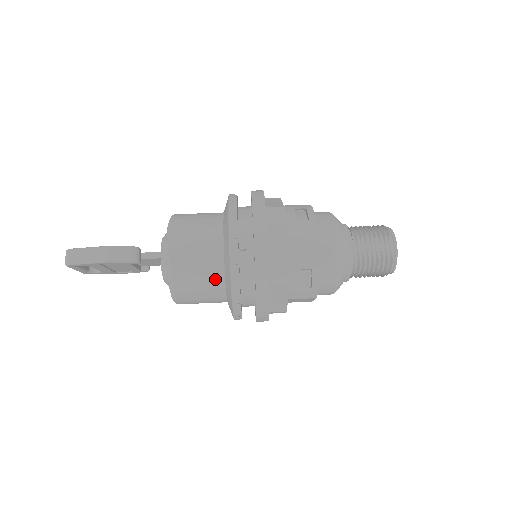
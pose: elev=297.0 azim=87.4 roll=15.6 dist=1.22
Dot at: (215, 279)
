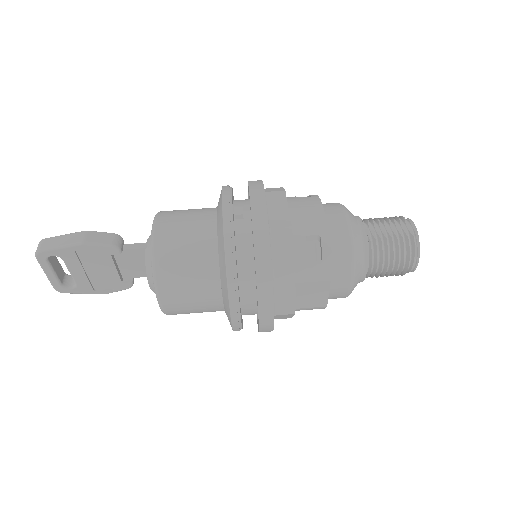
Dot at: (206, 255)
